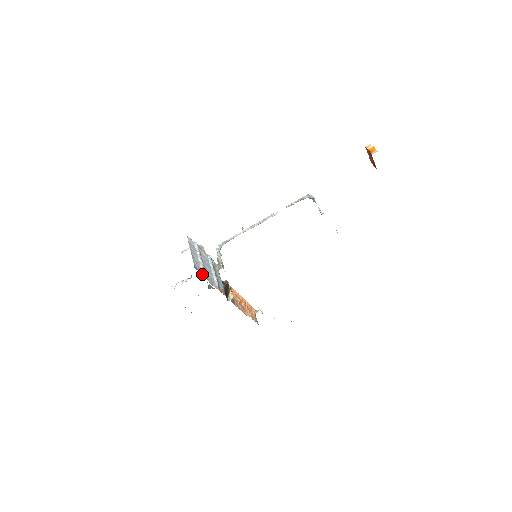
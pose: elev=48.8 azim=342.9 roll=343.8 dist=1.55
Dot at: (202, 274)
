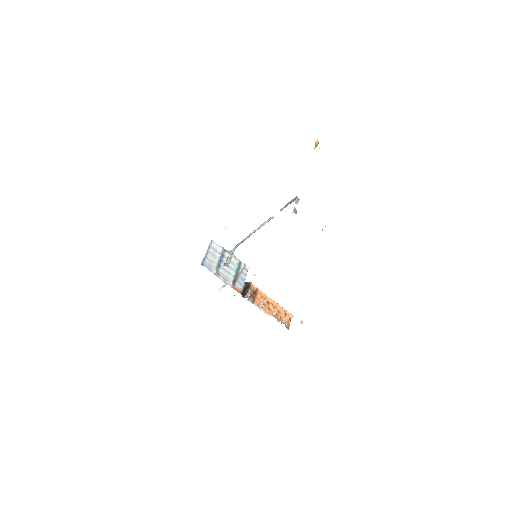
Dot at: (211, 271)
